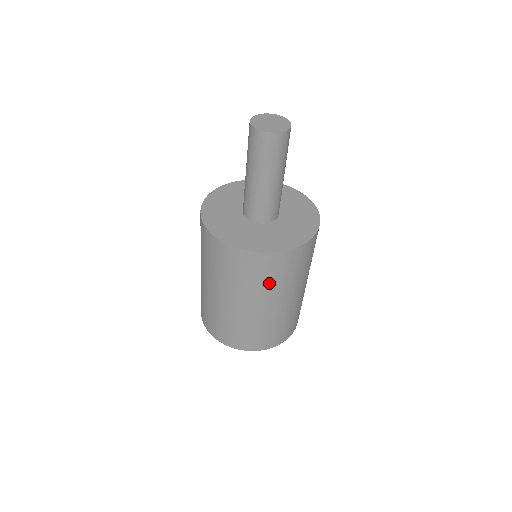
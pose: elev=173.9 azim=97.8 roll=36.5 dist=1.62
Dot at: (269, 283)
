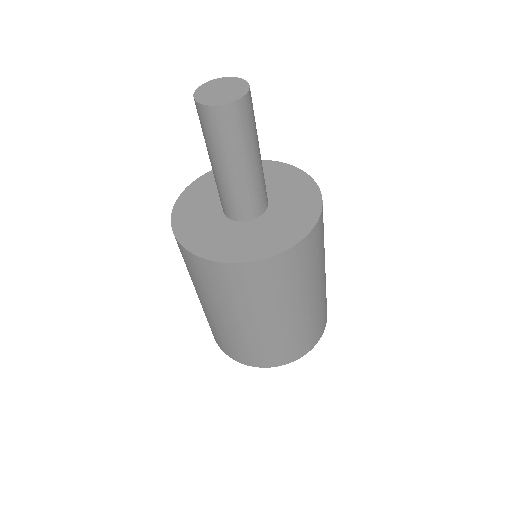
Dot at: (307, 274)
